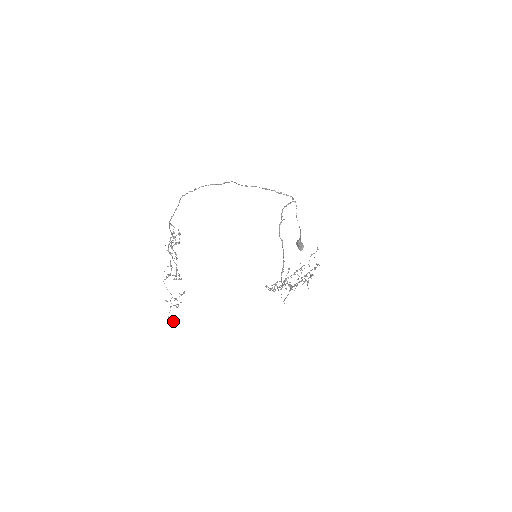
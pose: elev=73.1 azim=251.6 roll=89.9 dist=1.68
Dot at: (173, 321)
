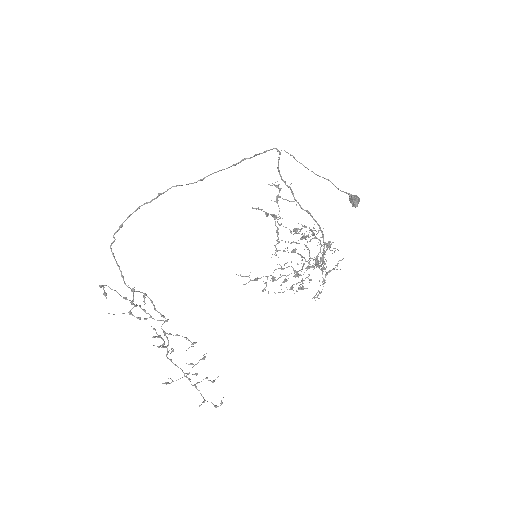
Dot at: (200, 405)
